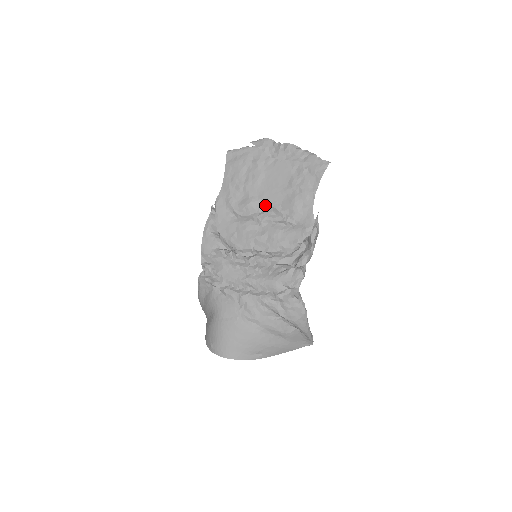
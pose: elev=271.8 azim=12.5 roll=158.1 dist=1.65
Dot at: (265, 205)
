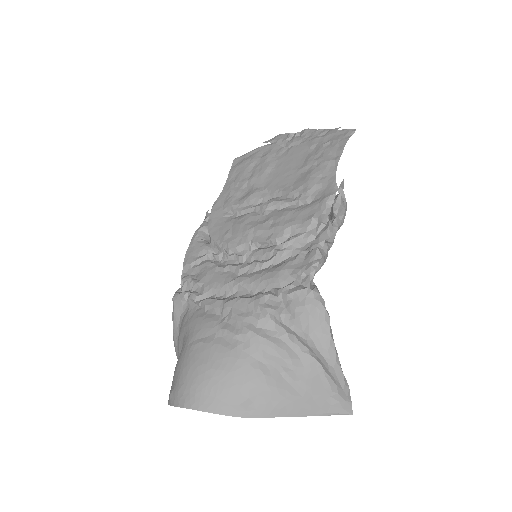
Dot at: (272, 192)
